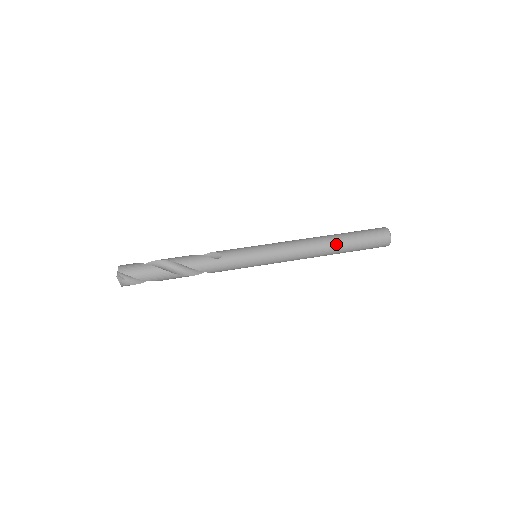
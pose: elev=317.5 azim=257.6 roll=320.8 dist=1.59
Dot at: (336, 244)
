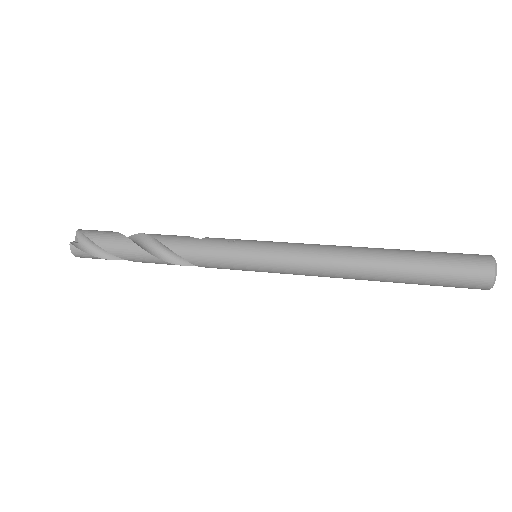
Dot at: (386, 253)
